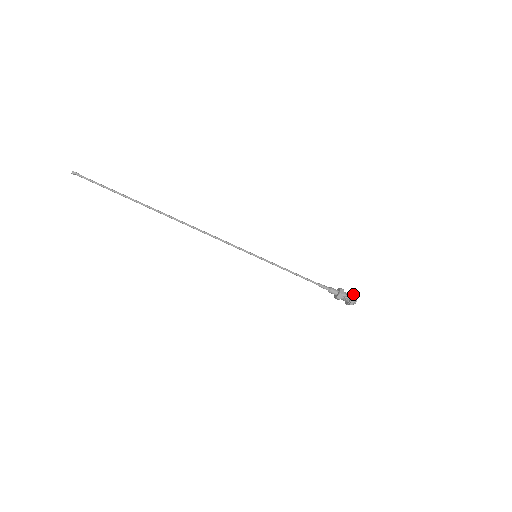
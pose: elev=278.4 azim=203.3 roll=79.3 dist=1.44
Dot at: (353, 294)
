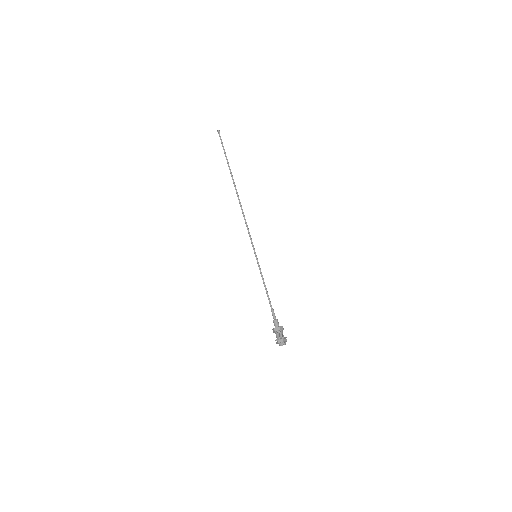
Dot at: occluded
